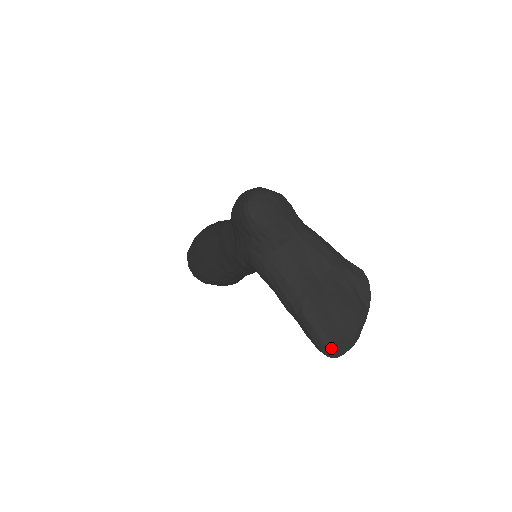
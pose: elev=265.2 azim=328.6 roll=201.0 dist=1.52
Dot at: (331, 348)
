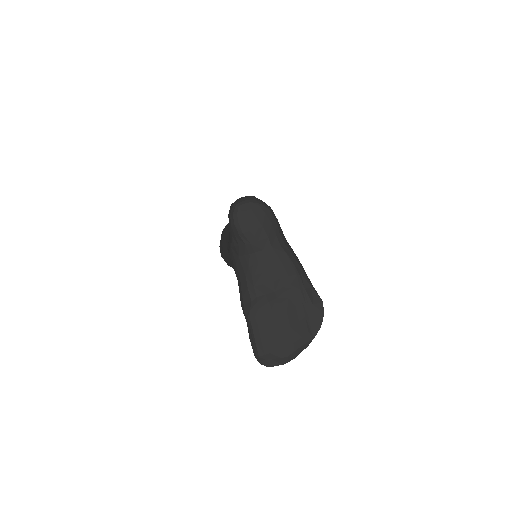
Dot at: (262, 356)
